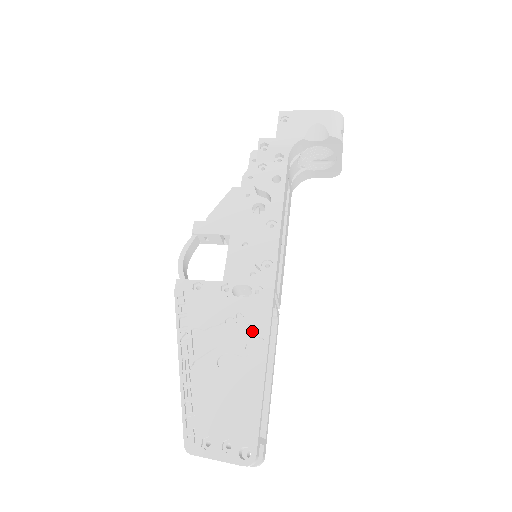
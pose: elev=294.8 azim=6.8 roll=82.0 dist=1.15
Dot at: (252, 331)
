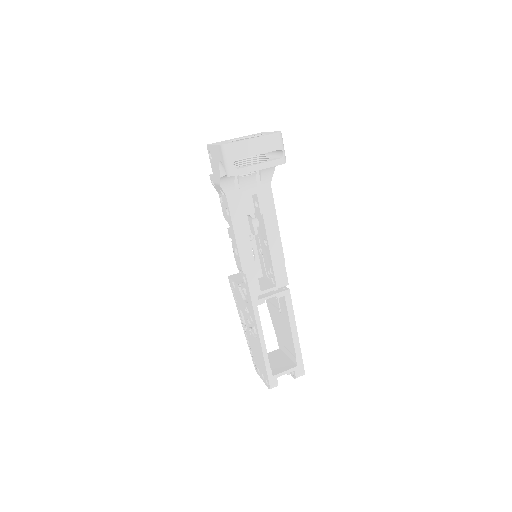
Dot at: occluded
